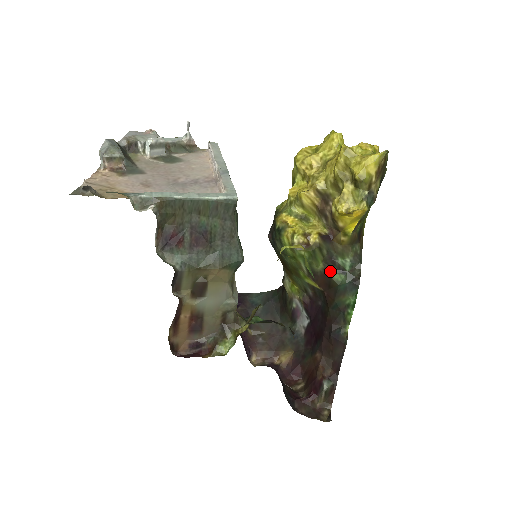
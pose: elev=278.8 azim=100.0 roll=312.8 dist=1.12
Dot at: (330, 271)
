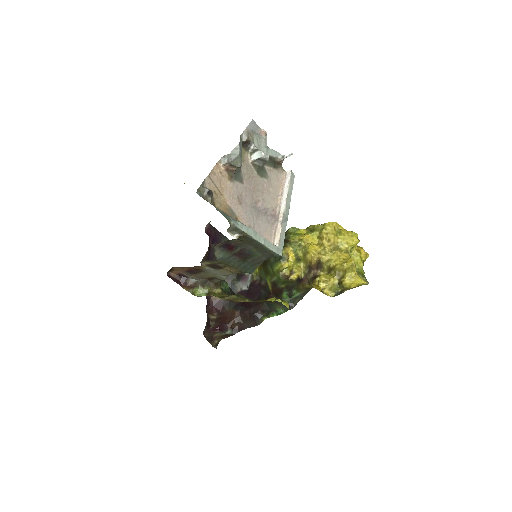
Dot at: (285, 291)
